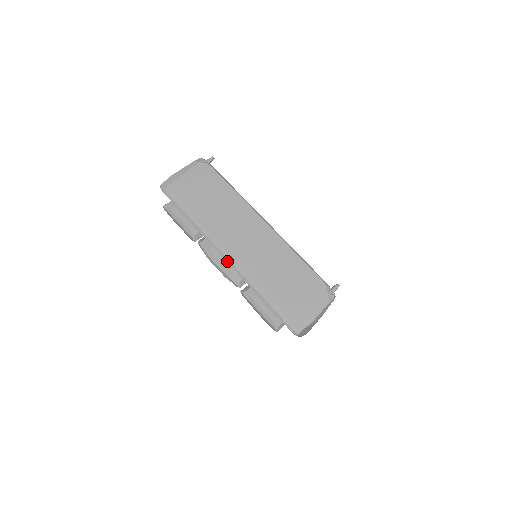
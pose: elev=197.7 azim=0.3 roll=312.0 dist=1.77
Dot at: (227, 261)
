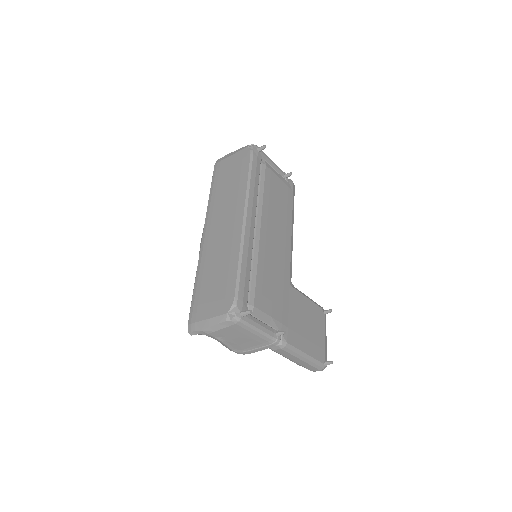
Dot at: occluded
